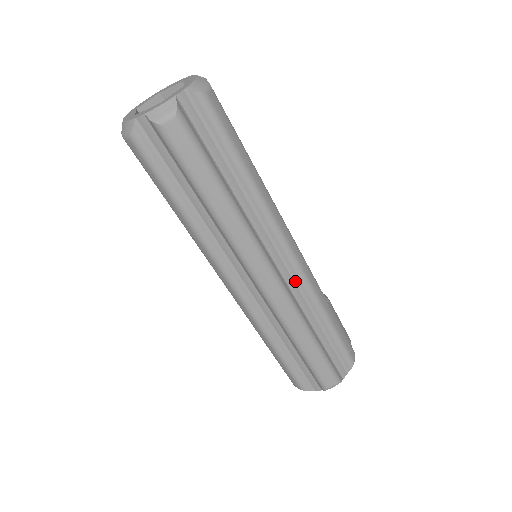
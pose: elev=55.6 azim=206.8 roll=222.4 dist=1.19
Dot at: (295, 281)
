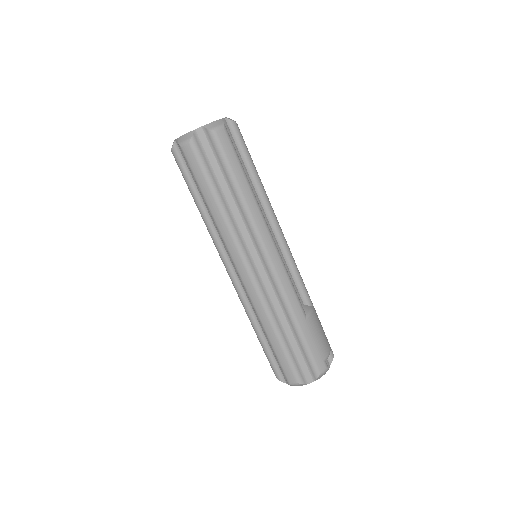
Dot at: (271, 283)
